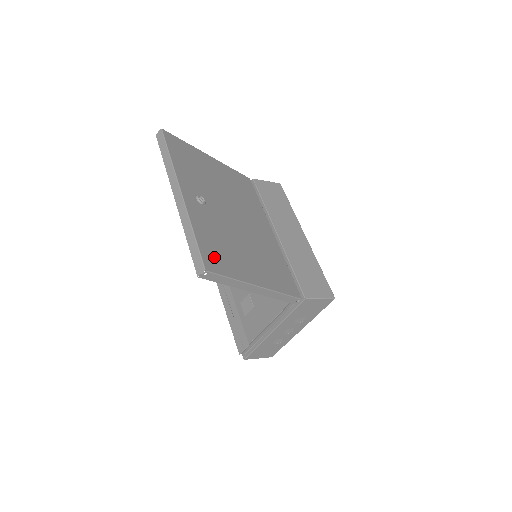
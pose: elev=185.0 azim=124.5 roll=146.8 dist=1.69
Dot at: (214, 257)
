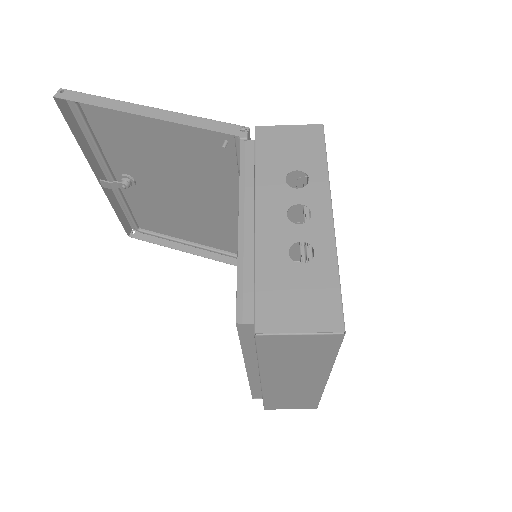
Dot at: (91, 113)
